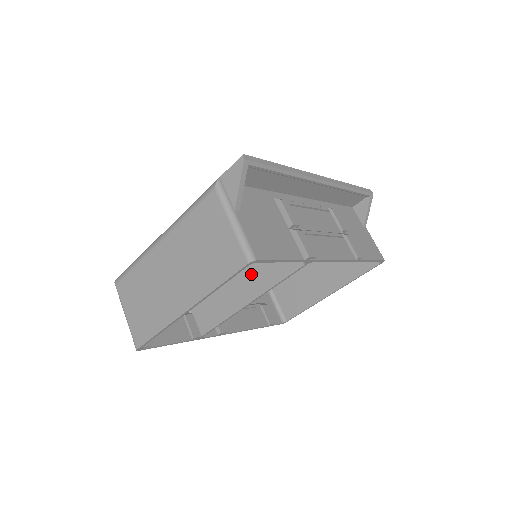
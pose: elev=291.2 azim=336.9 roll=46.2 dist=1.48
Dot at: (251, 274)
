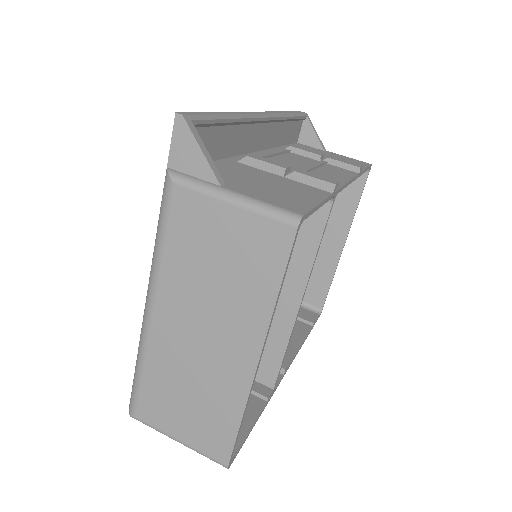
Dot at: occluded
